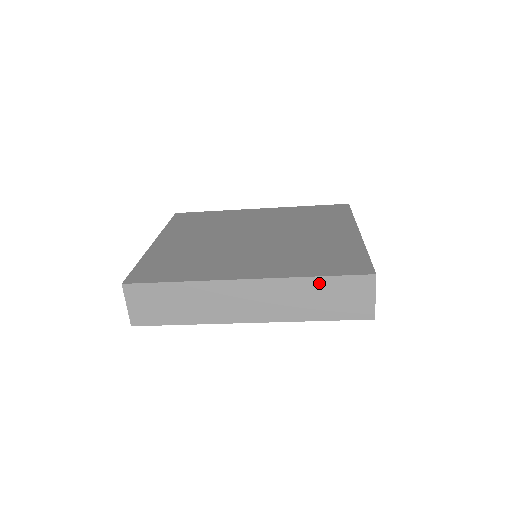
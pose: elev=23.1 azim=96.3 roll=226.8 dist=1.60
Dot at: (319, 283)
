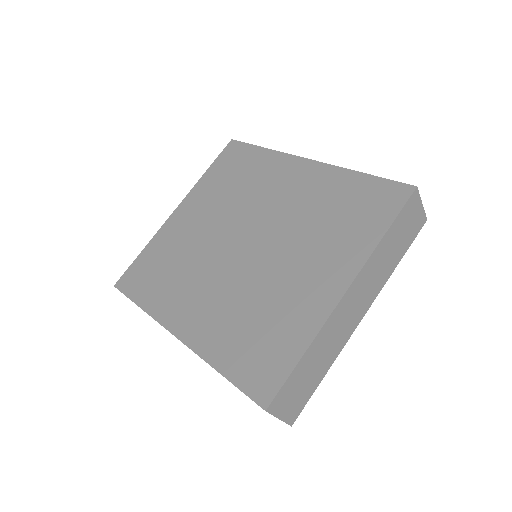
Dot at: occluded
